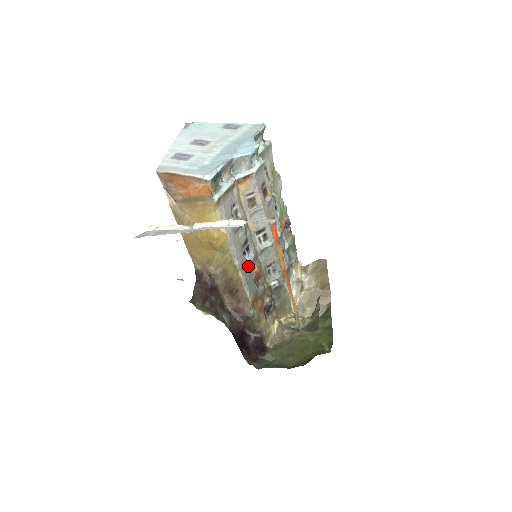
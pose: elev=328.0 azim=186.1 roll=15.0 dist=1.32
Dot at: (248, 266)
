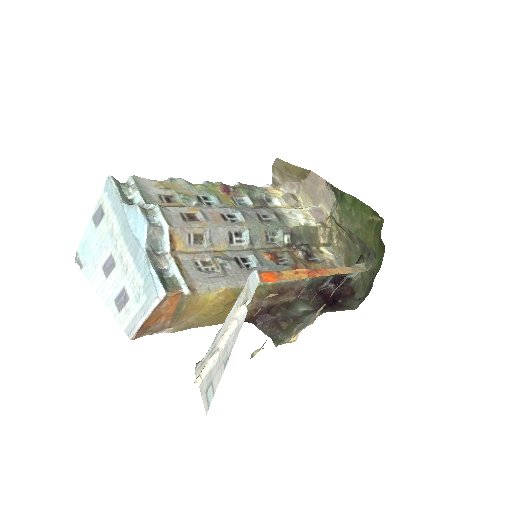
Dot at: (263, 268)
